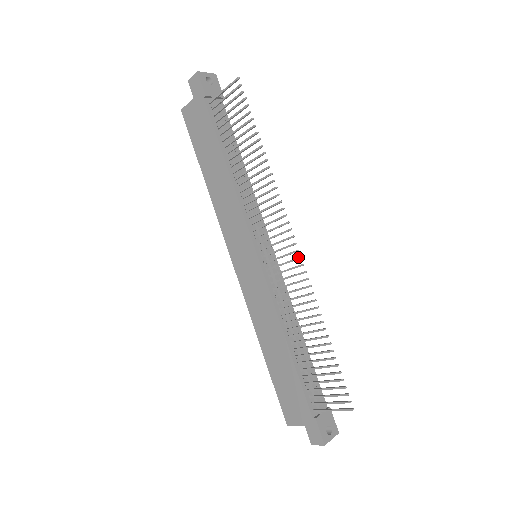
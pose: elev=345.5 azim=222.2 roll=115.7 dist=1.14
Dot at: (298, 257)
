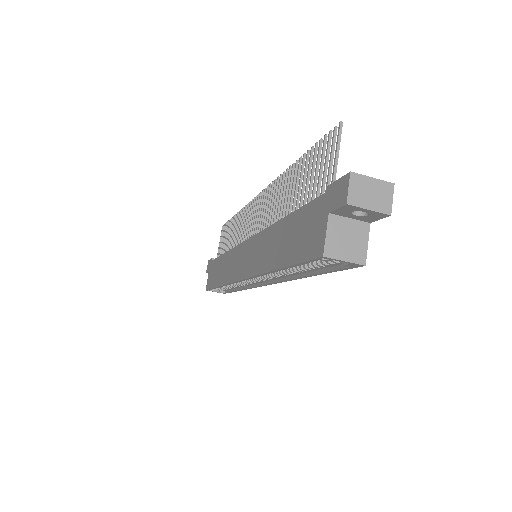
Dot at: (264, 191)
